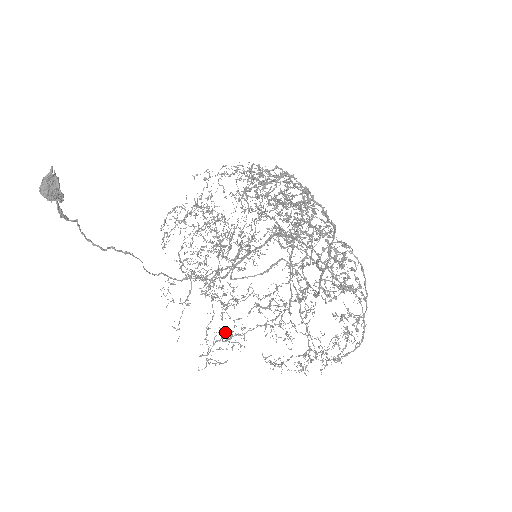
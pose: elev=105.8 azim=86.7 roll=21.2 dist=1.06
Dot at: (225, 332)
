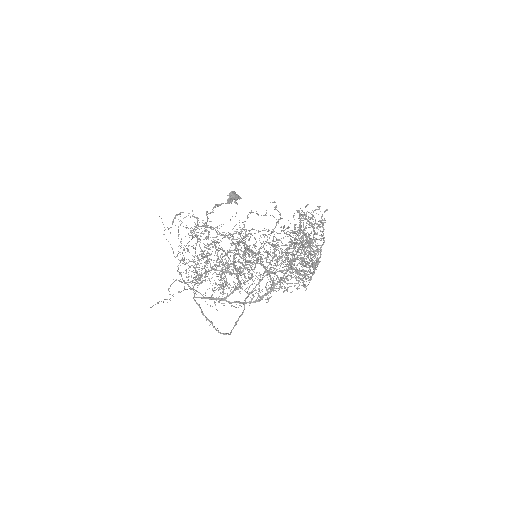
Dot at: occluded
